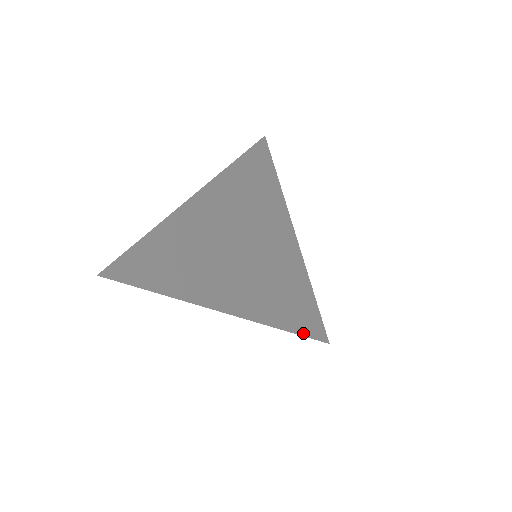
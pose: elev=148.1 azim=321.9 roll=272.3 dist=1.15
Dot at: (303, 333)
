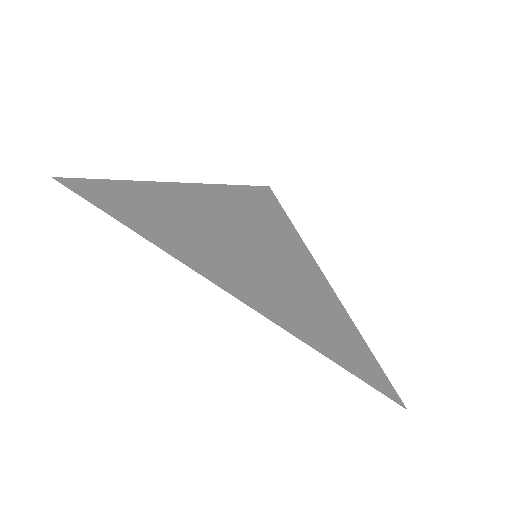
Dot at: (346, 367)
